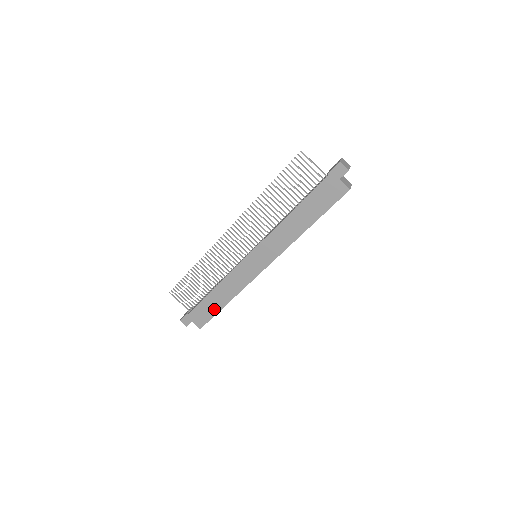
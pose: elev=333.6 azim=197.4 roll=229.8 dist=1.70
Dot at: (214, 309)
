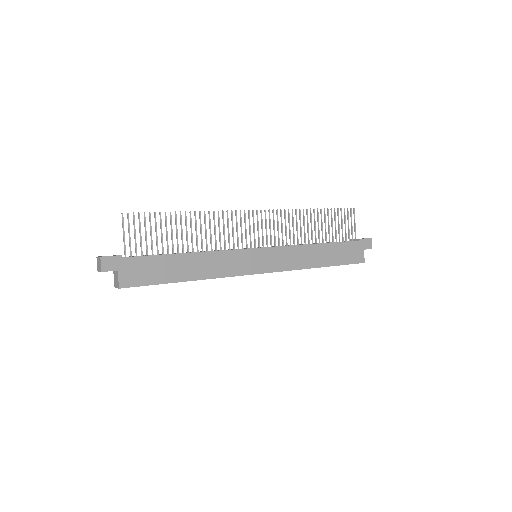
Dot at: (166, 276)
